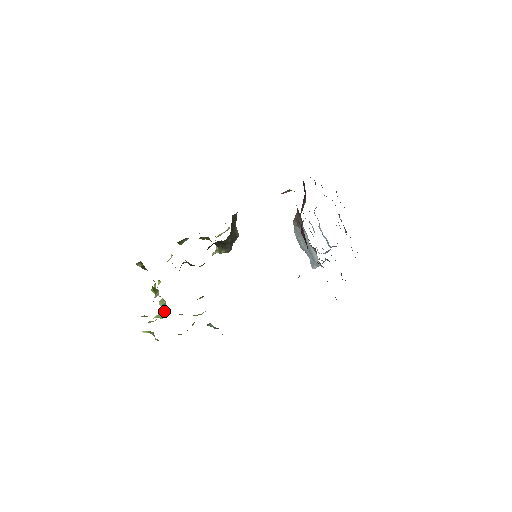
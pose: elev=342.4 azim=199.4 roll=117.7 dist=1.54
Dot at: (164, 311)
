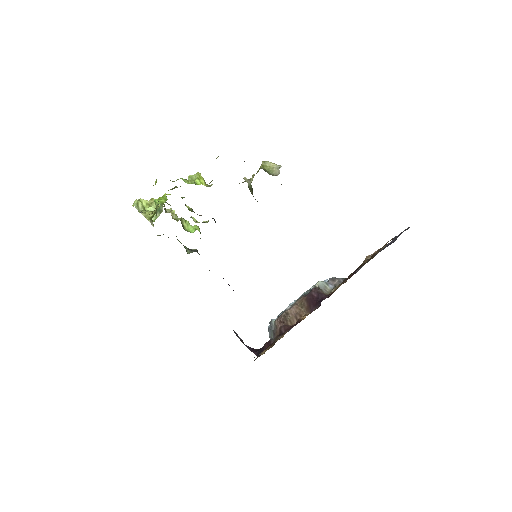
Dot at: (157, 216)
